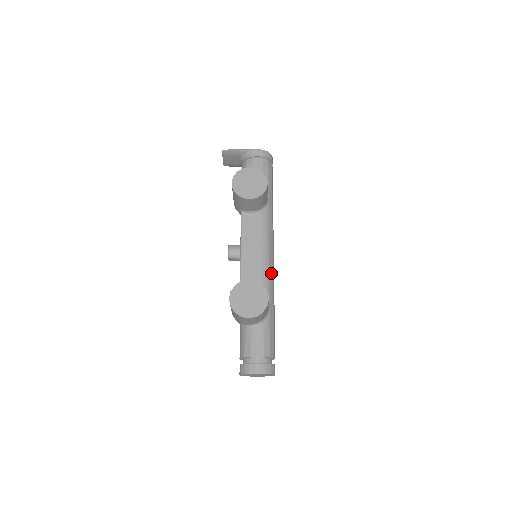
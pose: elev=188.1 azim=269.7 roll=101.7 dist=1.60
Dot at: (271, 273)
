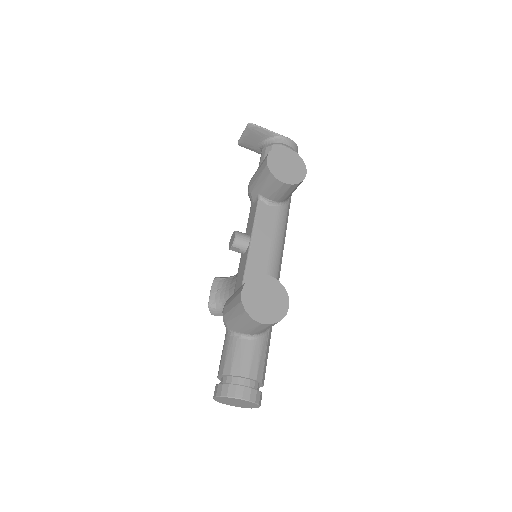
Dot at: occluded
